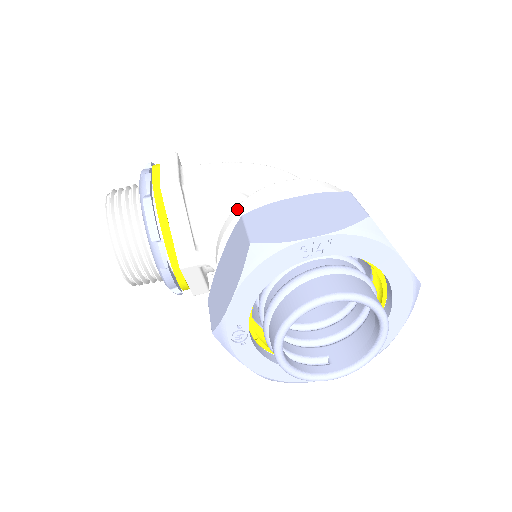
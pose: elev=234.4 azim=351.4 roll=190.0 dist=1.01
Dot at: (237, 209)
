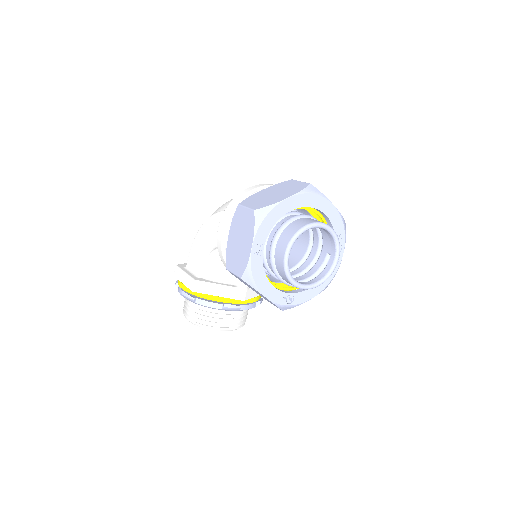
Dot at: (223, 262)
